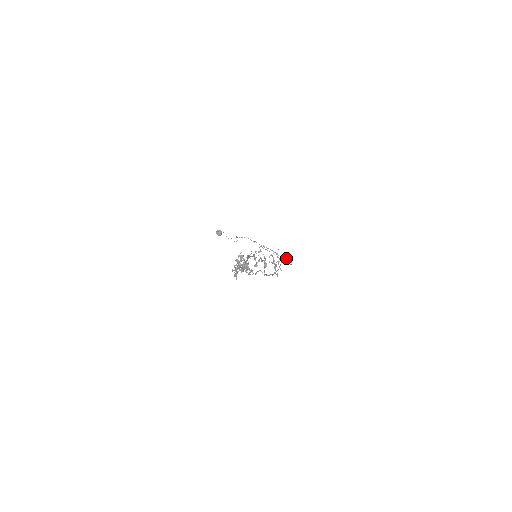
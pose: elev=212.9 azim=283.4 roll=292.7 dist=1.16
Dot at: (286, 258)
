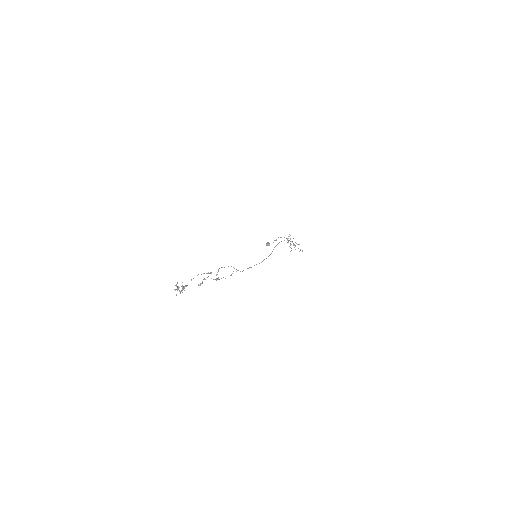
Dot at: occluded
